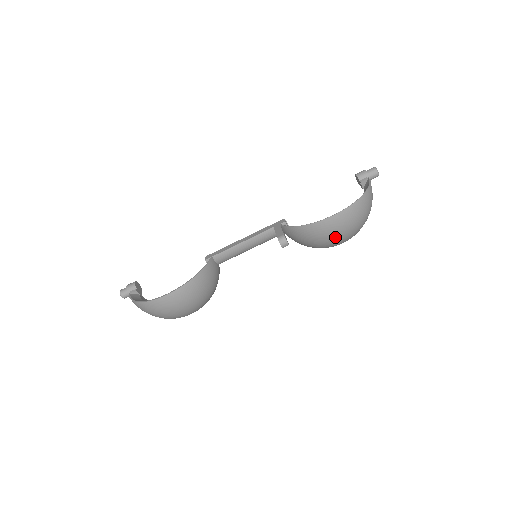
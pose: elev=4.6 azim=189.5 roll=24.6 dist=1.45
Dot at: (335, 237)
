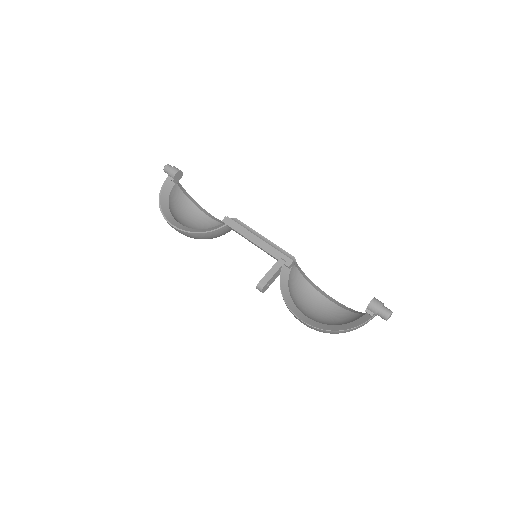
Dot at: occluded
